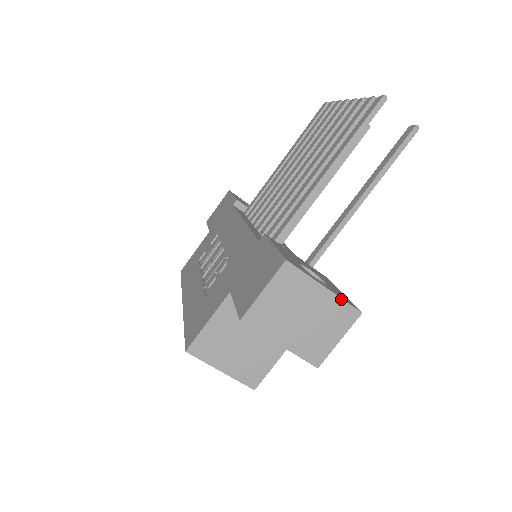
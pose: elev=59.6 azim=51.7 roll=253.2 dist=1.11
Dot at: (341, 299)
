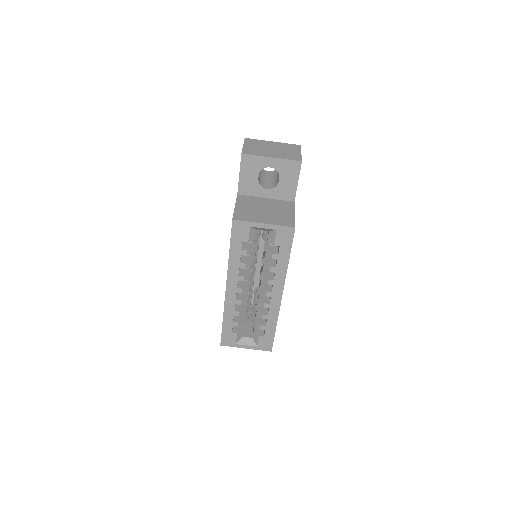
Dot at: (285, 143)
